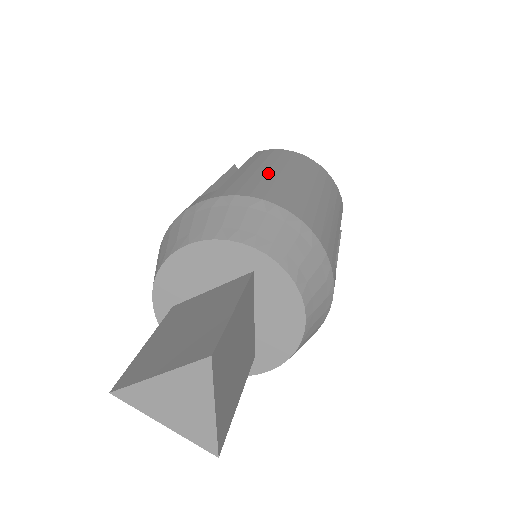
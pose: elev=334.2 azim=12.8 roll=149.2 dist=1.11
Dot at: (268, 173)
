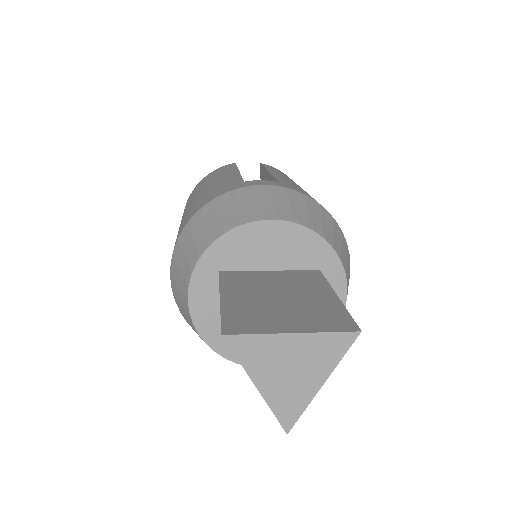
Dot at: occluded
